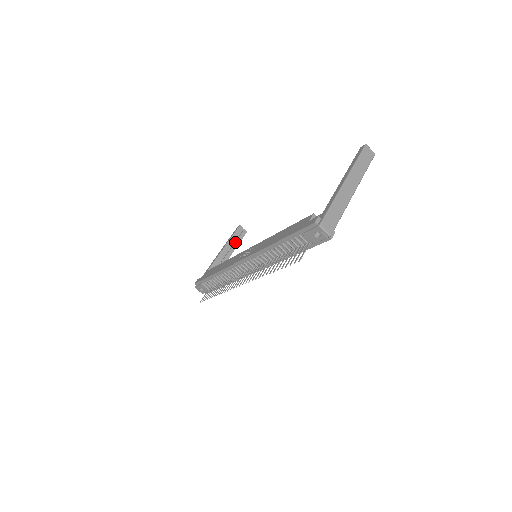
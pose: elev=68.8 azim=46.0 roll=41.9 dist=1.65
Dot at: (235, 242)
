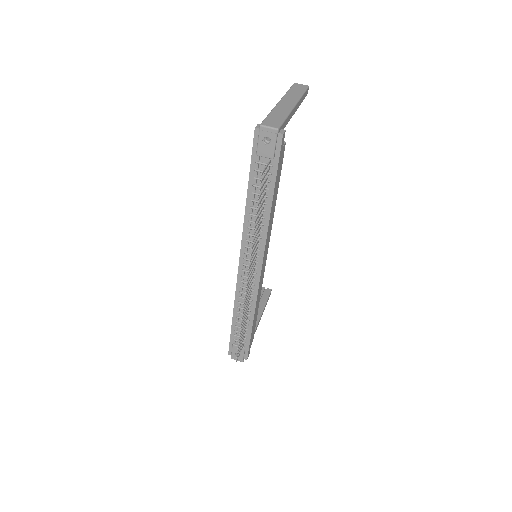
Dot at: (261, 302)
